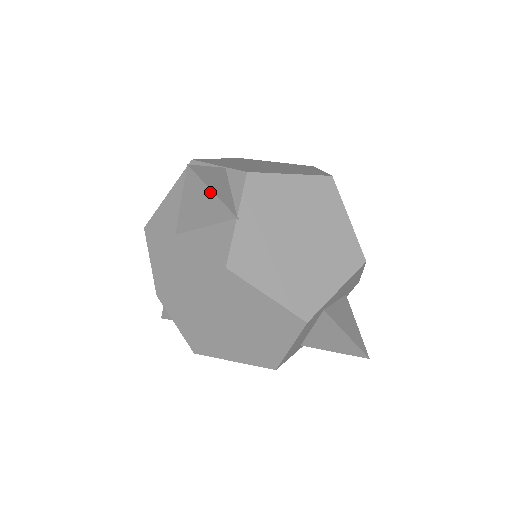
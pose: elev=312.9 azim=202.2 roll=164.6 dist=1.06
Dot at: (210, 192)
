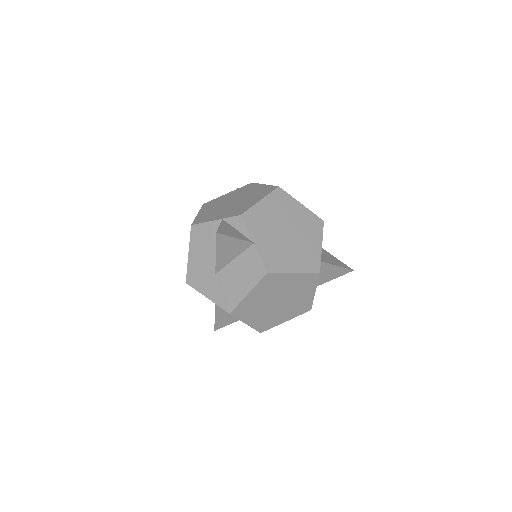
Dot at: (234, 239)
